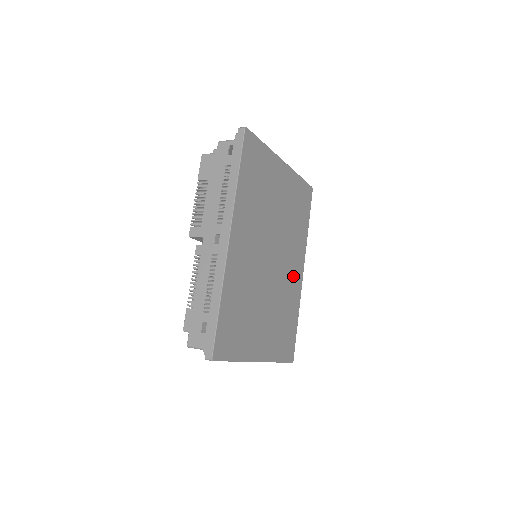
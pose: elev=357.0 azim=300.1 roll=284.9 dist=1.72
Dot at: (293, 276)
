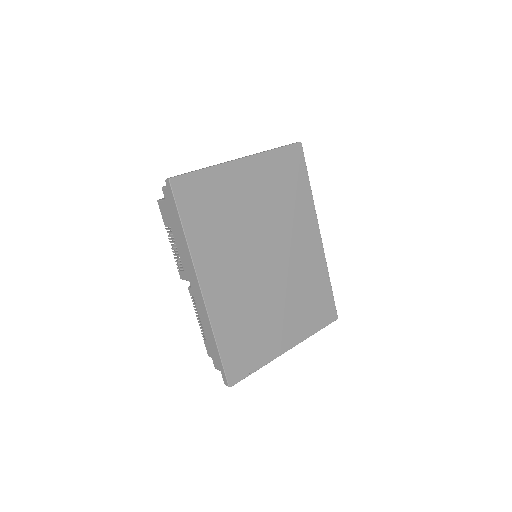
Dot at: (306, 250)
